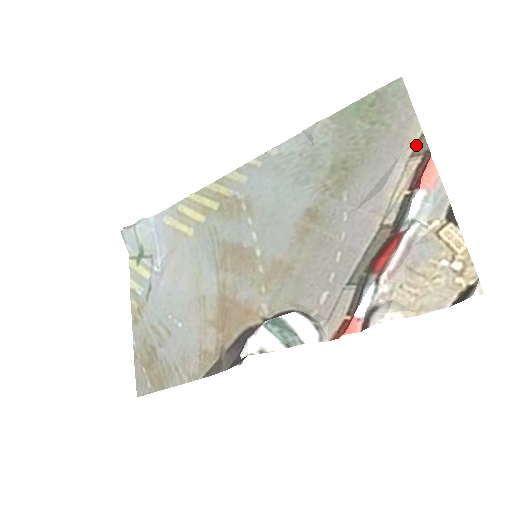
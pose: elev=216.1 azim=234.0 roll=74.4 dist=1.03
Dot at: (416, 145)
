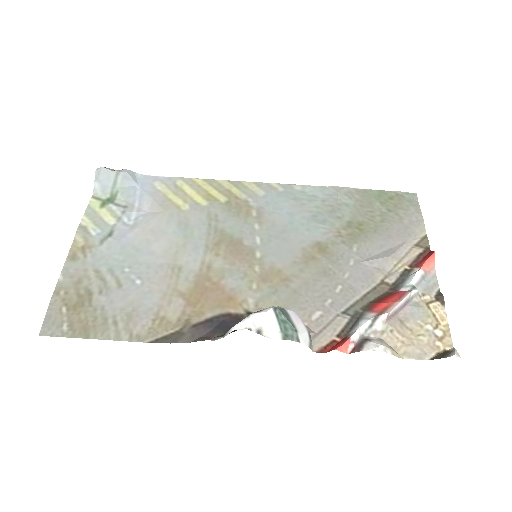
Dot at: (421, 240)
